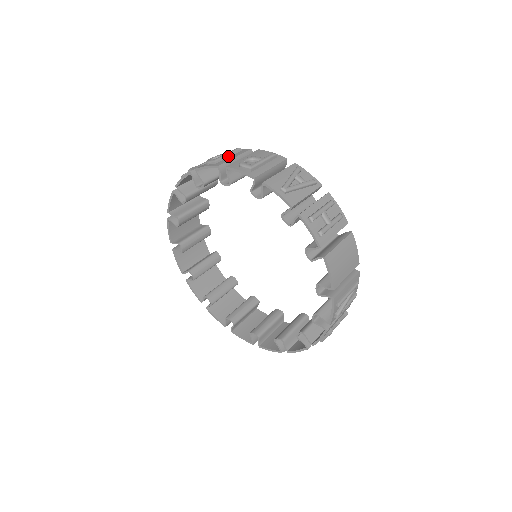
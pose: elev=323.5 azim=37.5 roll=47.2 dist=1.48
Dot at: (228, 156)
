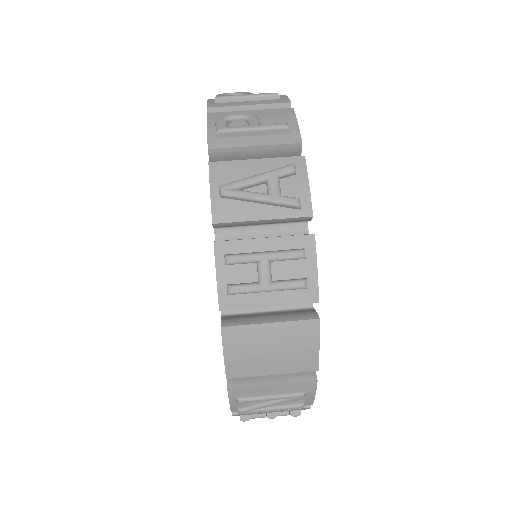
Dot at: (246, 99)
